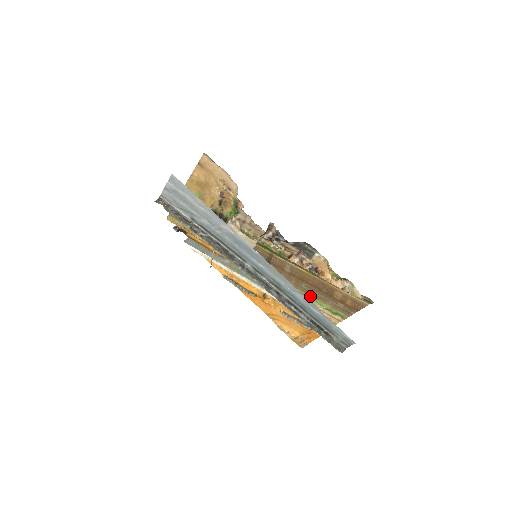
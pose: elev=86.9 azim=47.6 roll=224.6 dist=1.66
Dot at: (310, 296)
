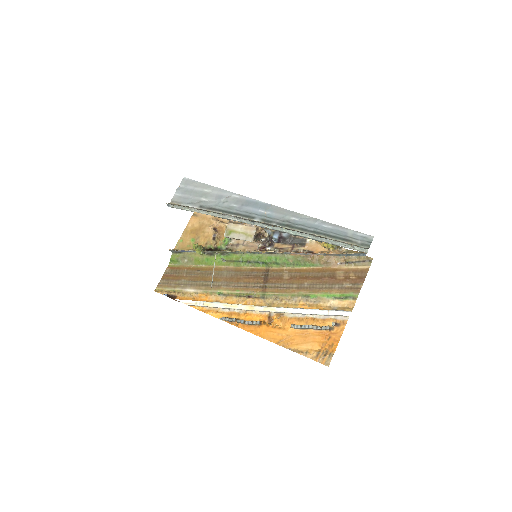
Dot at: (315, 293)
